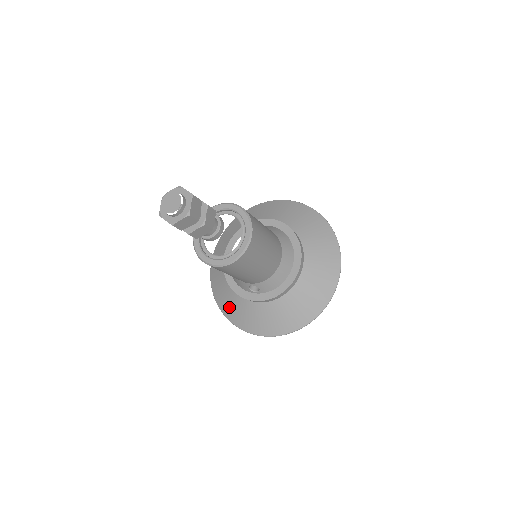
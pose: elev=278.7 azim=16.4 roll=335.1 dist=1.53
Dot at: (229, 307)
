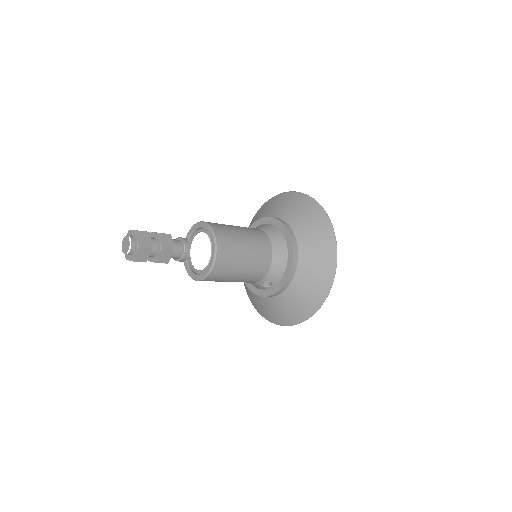
Dot at: (266, 311)
